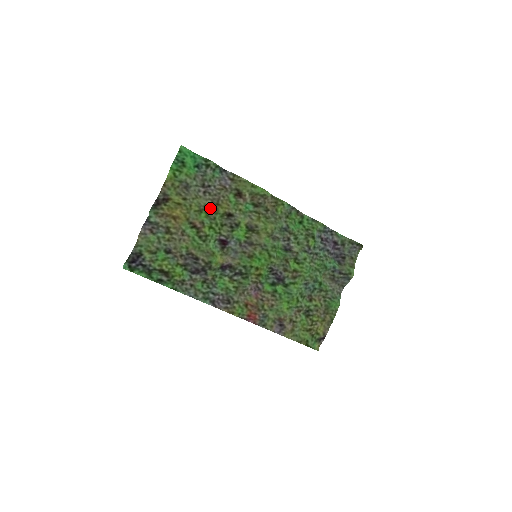
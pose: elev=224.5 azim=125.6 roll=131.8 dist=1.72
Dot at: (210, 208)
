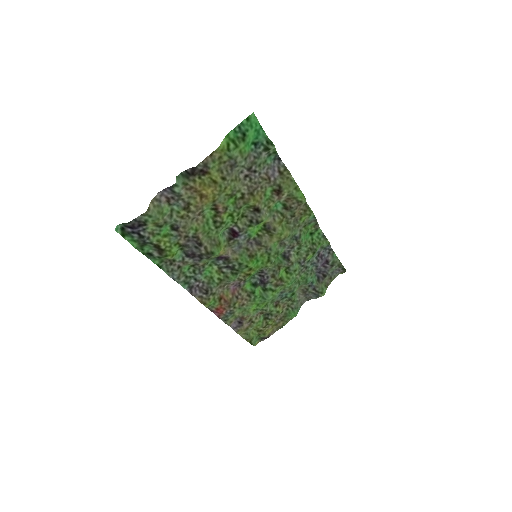
Dot at: (242, 195)
